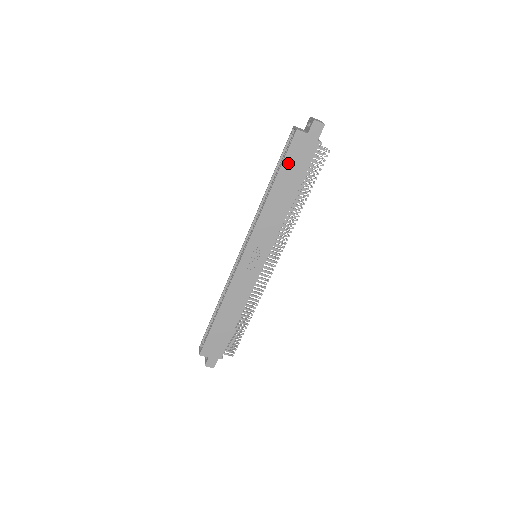
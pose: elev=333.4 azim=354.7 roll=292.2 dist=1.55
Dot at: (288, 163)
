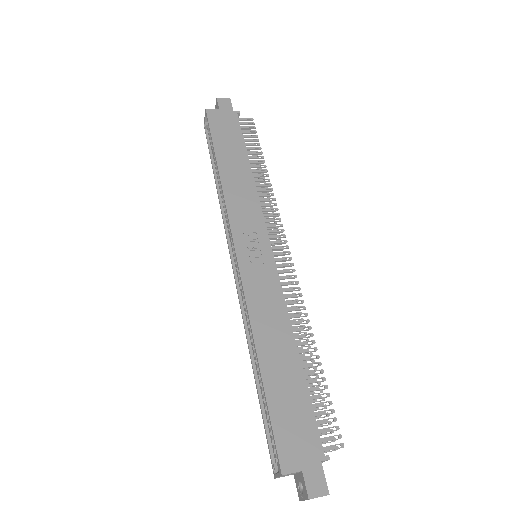
Dot at: (218, 137)
